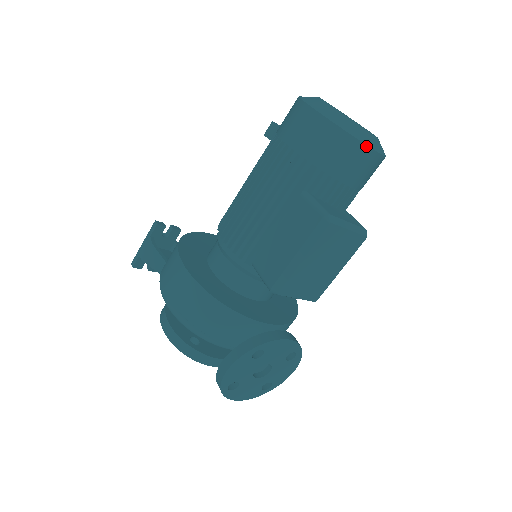
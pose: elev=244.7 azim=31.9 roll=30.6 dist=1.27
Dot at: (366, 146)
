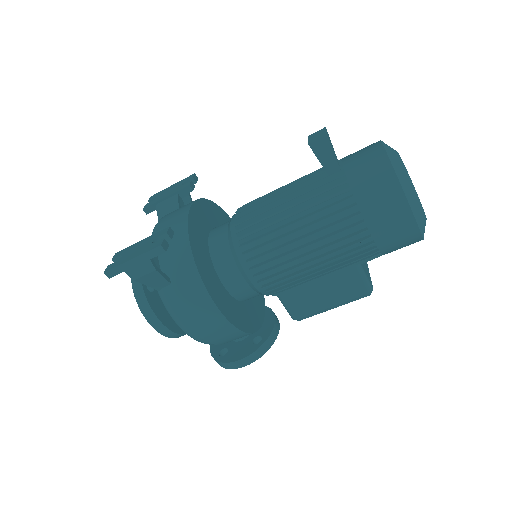
Dot at: occluded
